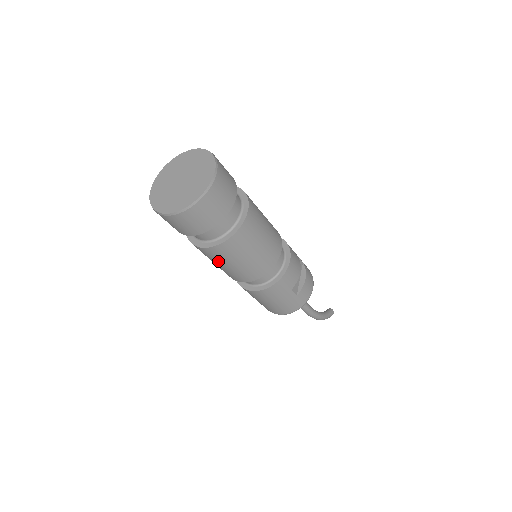
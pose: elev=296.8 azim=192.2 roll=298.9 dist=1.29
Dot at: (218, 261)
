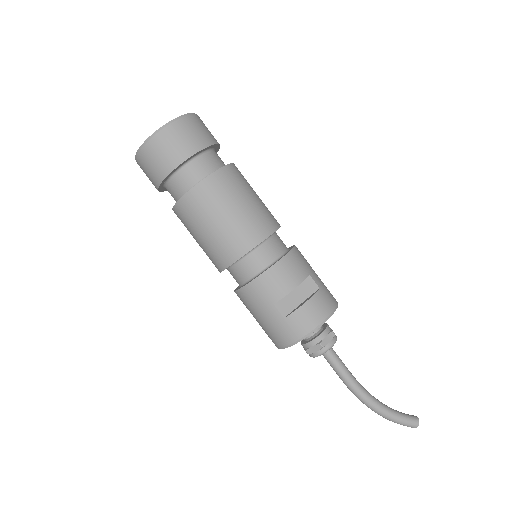
Dot at: (190, 232)
